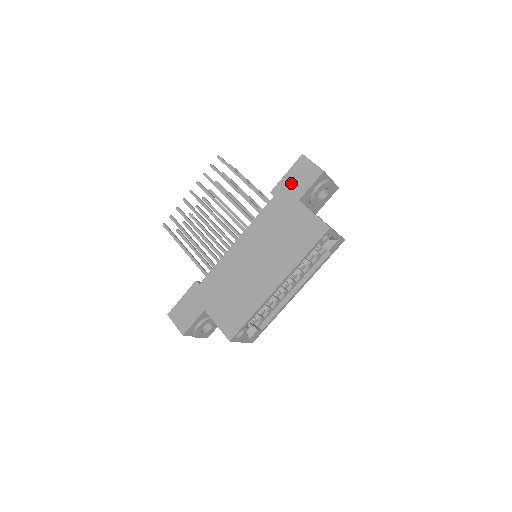
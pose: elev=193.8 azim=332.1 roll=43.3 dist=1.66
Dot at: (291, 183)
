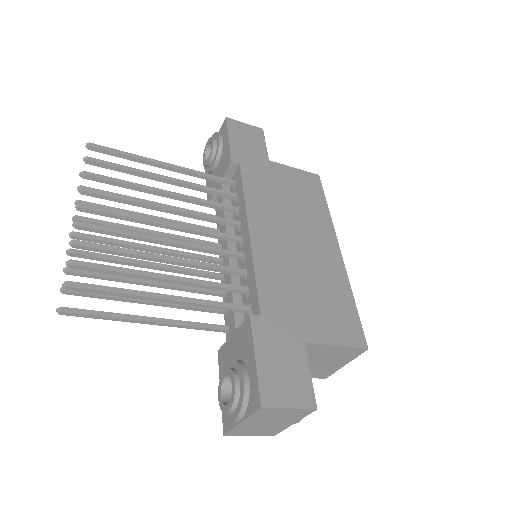
Dot at: (244, 146)
